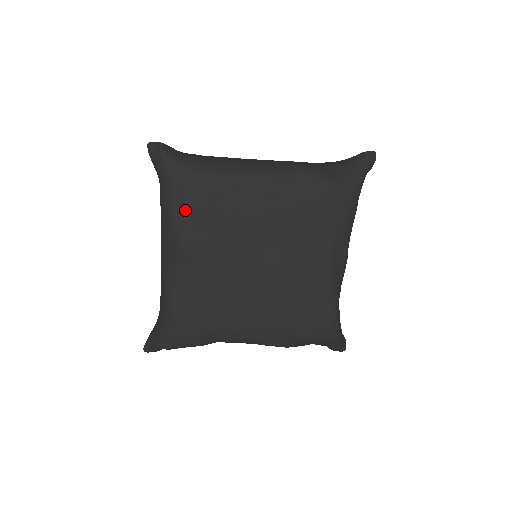
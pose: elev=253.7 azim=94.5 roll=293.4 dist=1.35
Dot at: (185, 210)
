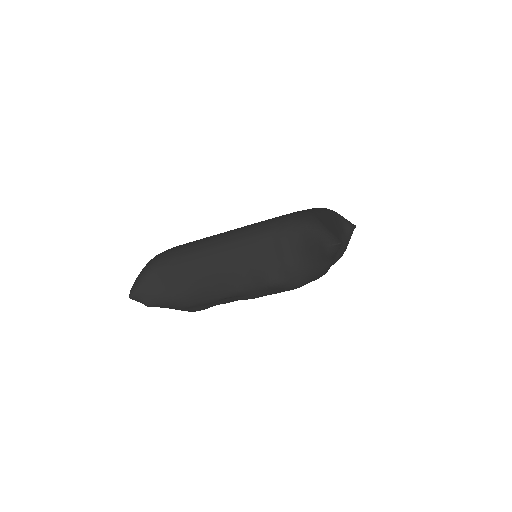
Dot at: occluded
